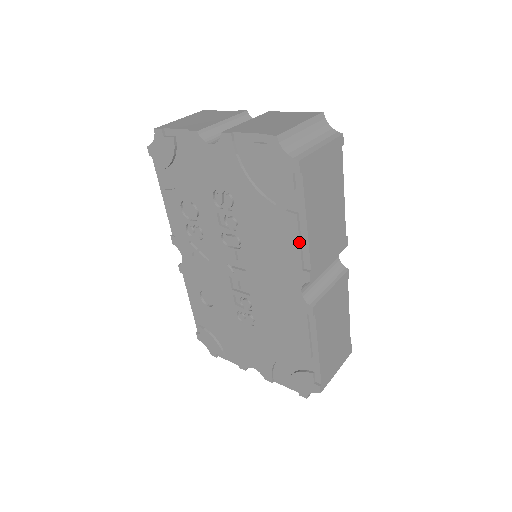
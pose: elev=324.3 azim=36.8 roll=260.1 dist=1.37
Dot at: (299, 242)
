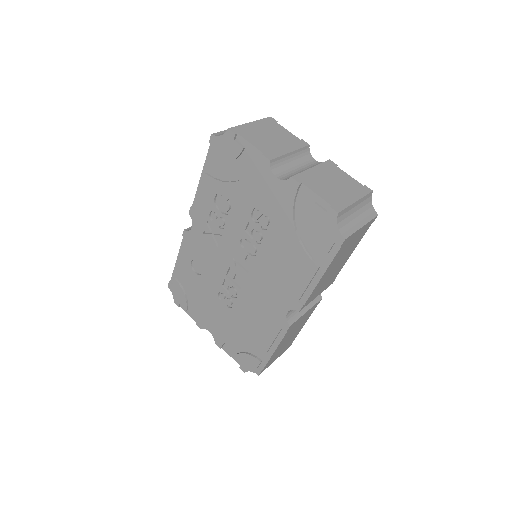
Dot at: (308, 284)
